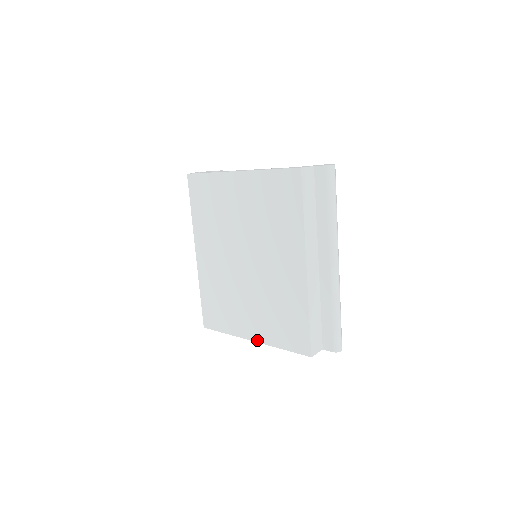
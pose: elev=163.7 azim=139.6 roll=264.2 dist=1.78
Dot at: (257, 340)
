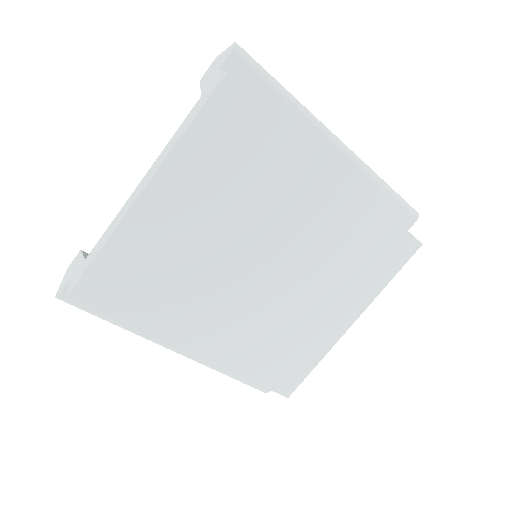
Dot at: (357, 315)
